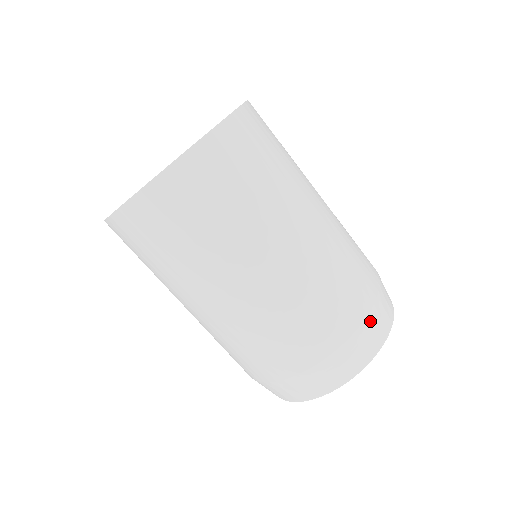
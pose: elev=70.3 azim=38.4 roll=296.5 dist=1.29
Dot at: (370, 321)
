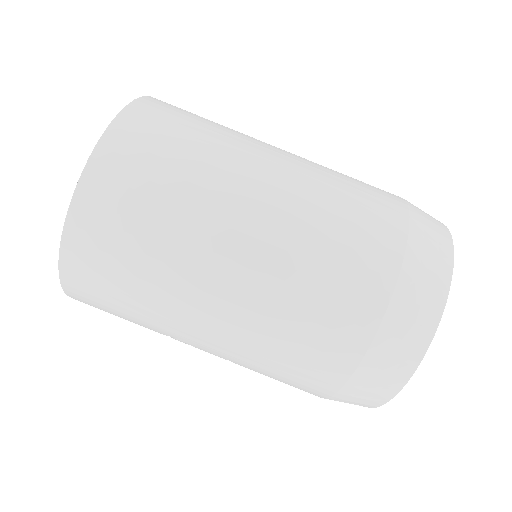
Dot at: (410, 203)
